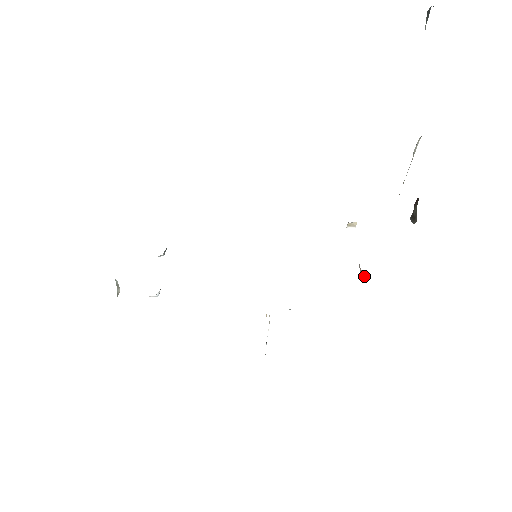
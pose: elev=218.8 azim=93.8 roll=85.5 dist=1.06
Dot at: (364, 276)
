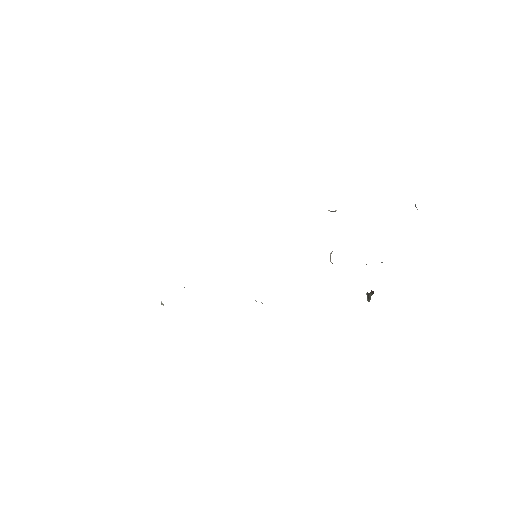
Dot at: occluded
